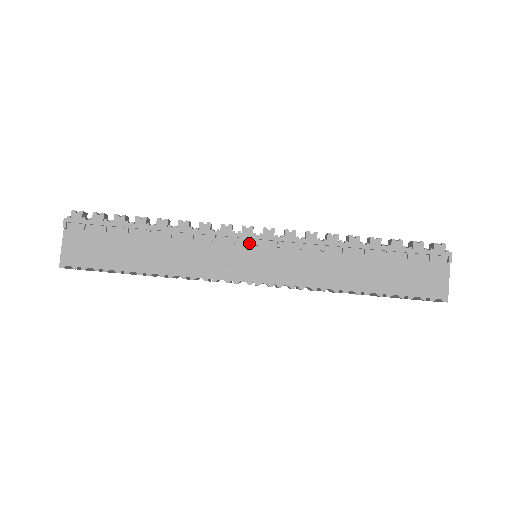
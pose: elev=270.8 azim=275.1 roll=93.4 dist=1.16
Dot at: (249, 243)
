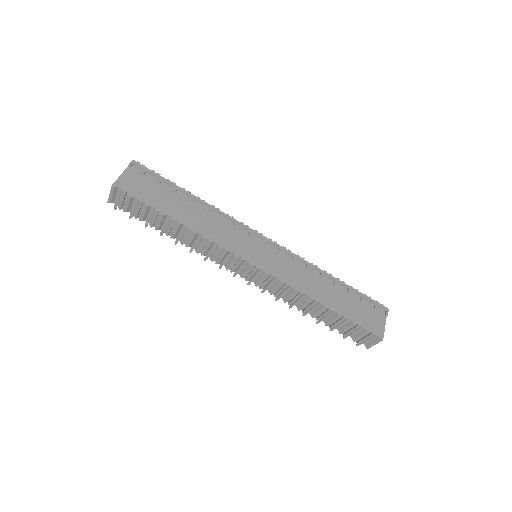
Dot at: (259, 240)
